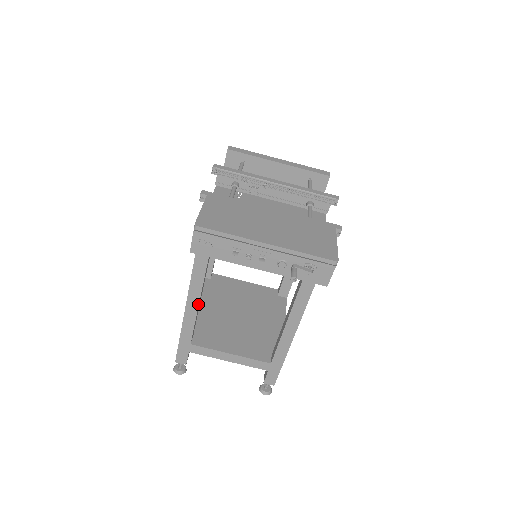
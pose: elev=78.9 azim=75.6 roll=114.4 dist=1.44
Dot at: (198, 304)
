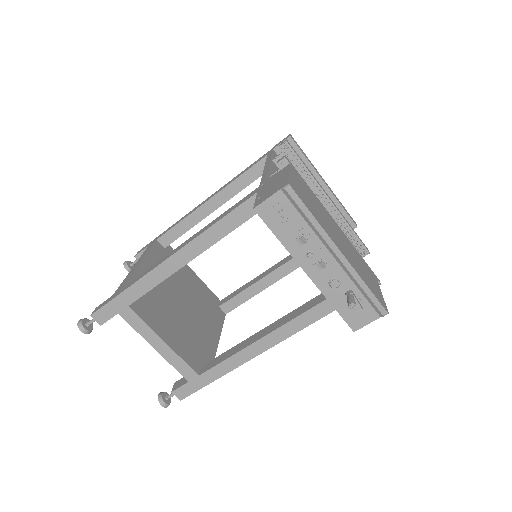
Dot at: (179, 268)
